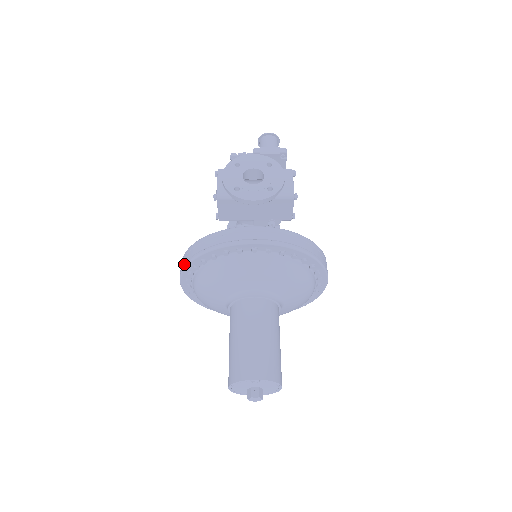
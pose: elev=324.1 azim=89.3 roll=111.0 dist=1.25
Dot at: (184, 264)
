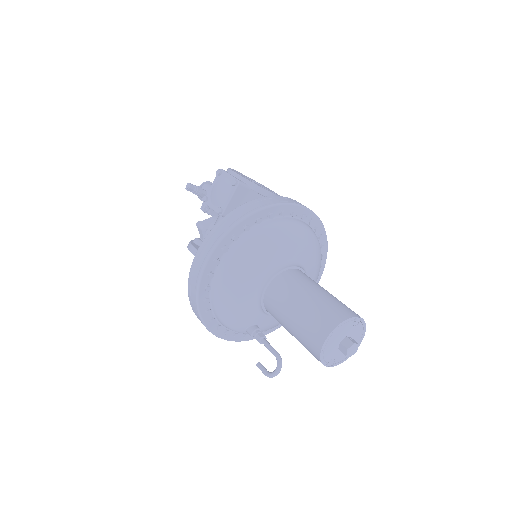
Dot at: (232, 223)
